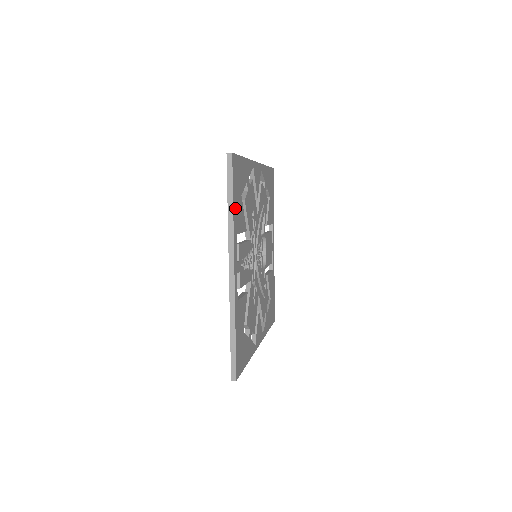
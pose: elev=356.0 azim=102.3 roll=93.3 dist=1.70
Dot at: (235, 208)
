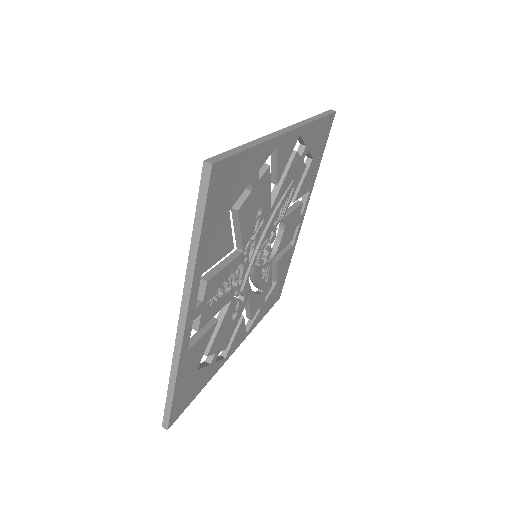
Dot at: (205, 241)
